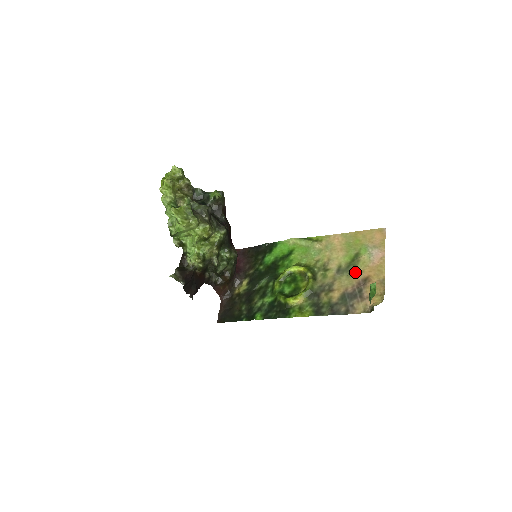
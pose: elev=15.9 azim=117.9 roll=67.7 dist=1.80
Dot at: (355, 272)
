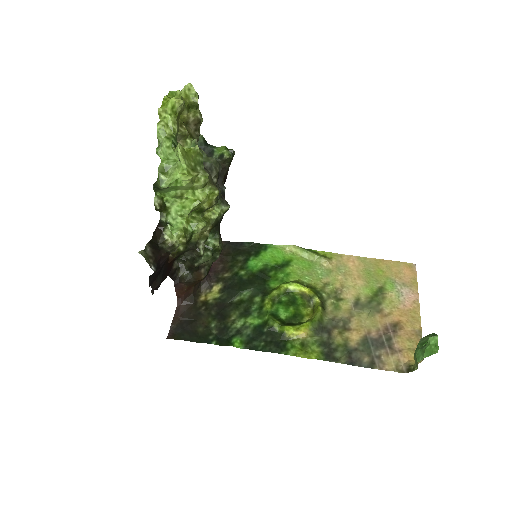
Dot at: (380, 311)
